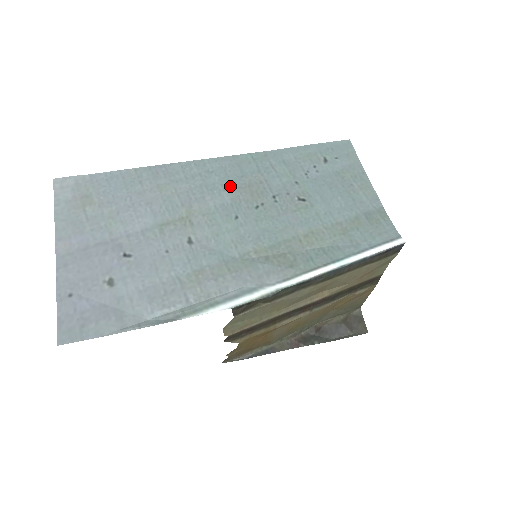
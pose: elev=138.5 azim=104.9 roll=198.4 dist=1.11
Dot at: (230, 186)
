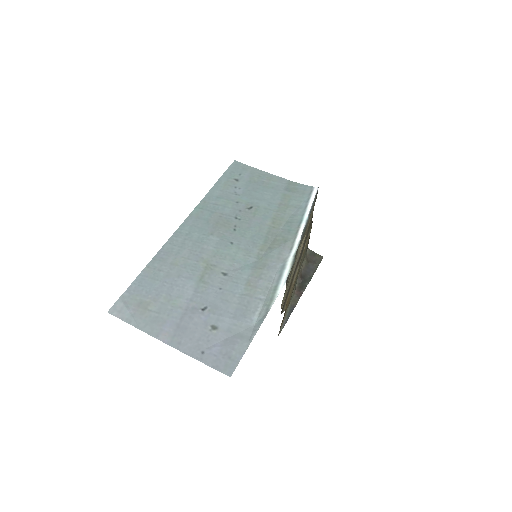
Dot at: (208, 231)
